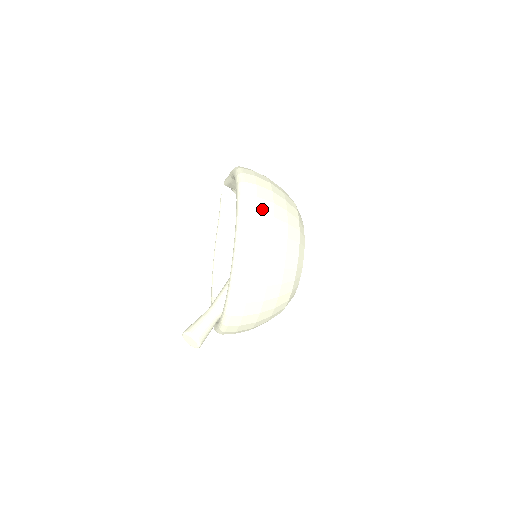
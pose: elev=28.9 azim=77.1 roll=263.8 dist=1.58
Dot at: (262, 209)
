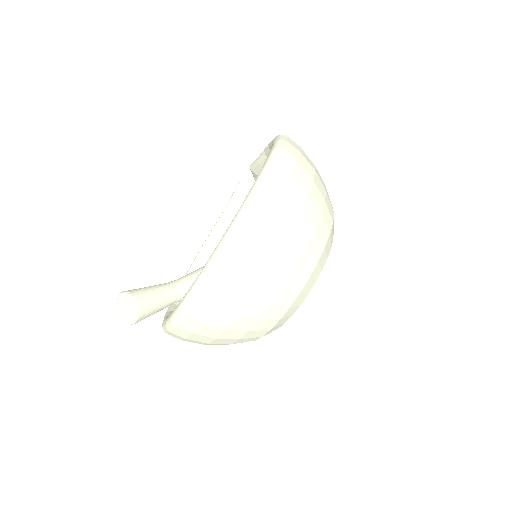
Dot at: (298, 176)
